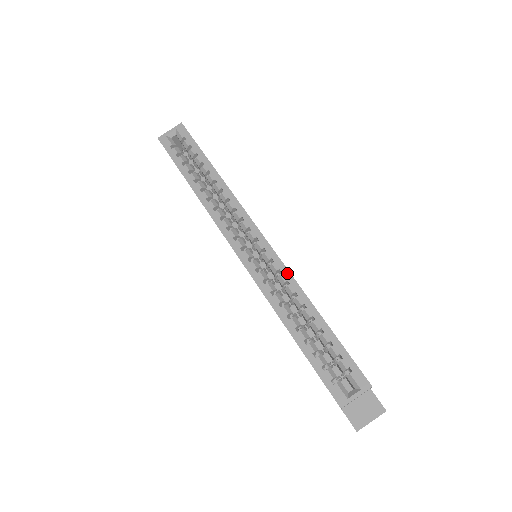
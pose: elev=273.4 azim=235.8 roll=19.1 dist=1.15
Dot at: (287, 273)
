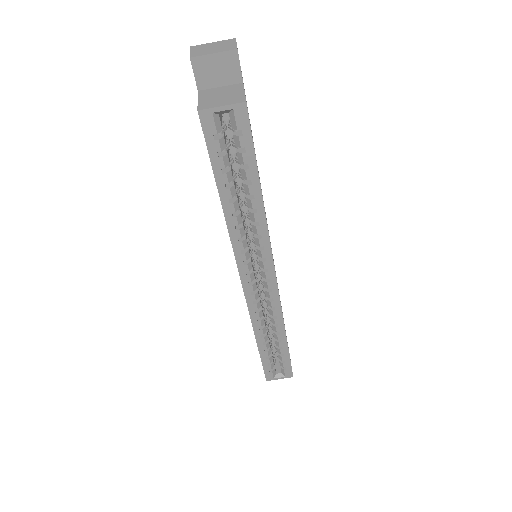
Dot at: (280, 312)
